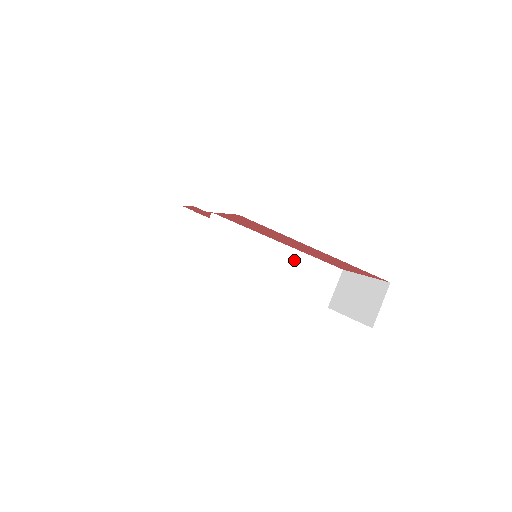
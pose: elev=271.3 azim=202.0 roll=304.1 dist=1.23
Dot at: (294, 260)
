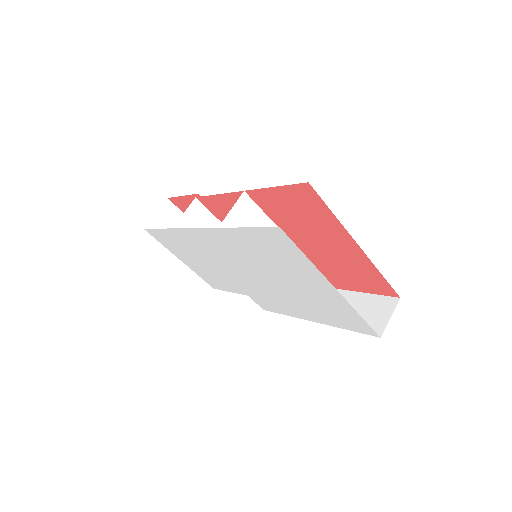
Dot at: occluded
